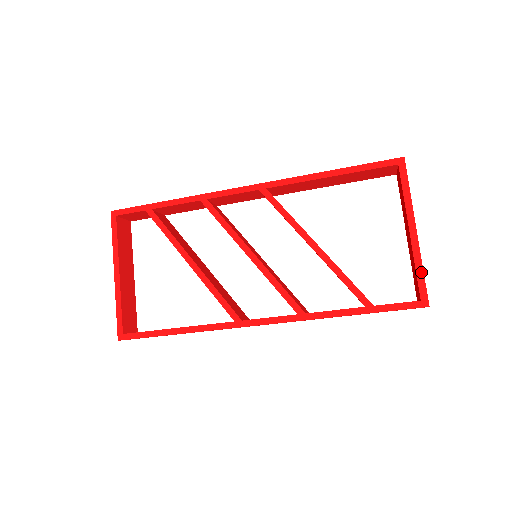
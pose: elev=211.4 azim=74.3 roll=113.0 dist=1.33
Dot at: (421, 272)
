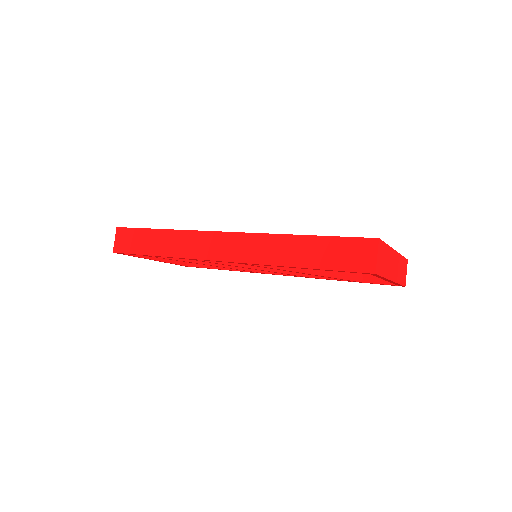
Dot at: (398, 284)
